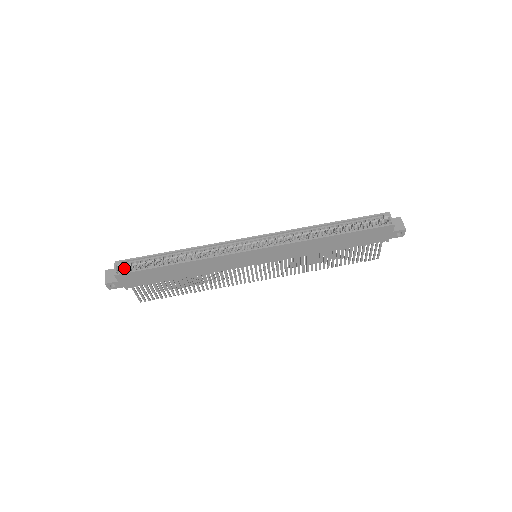
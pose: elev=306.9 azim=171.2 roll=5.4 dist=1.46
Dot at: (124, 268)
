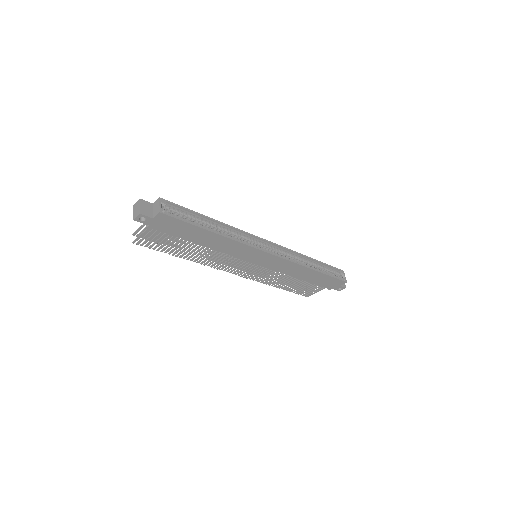
Dot at: occluded
